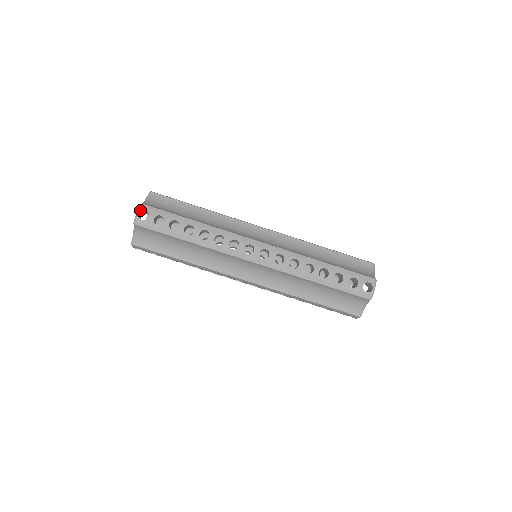
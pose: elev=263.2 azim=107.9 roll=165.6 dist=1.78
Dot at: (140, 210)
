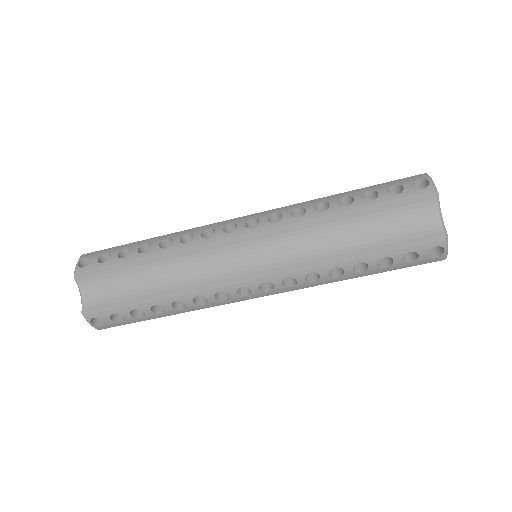
Dot at: (88, 320)
